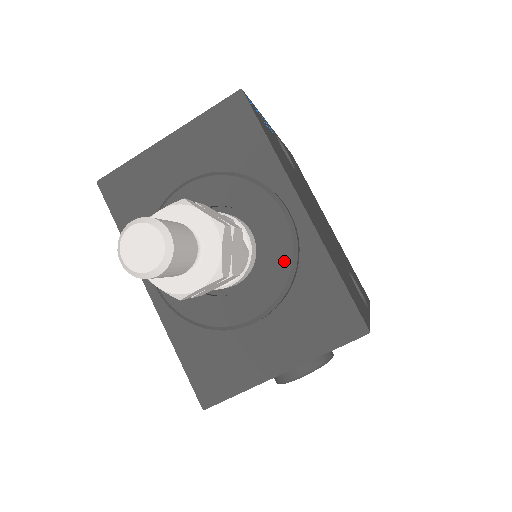
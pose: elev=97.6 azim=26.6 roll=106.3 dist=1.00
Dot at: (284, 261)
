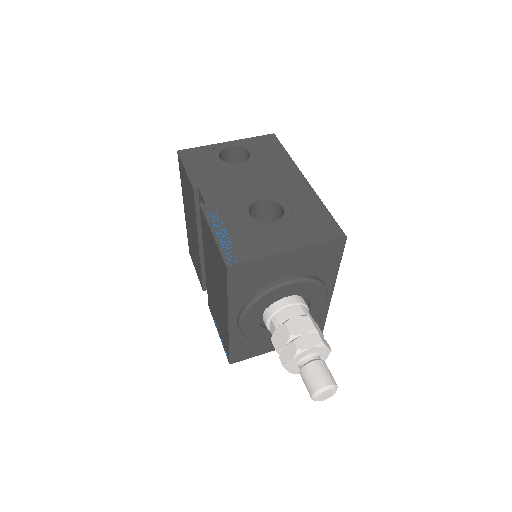
Dot at: occluded
